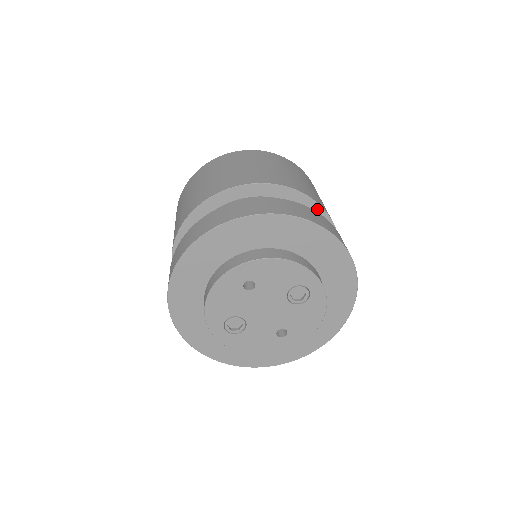
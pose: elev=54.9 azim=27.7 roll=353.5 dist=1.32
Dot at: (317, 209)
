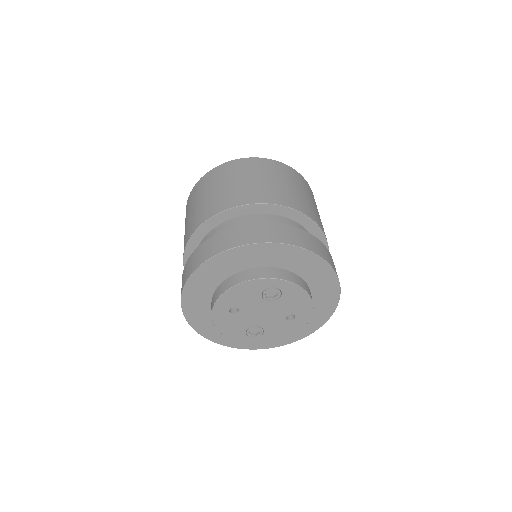
Dot at: (256, 207)
